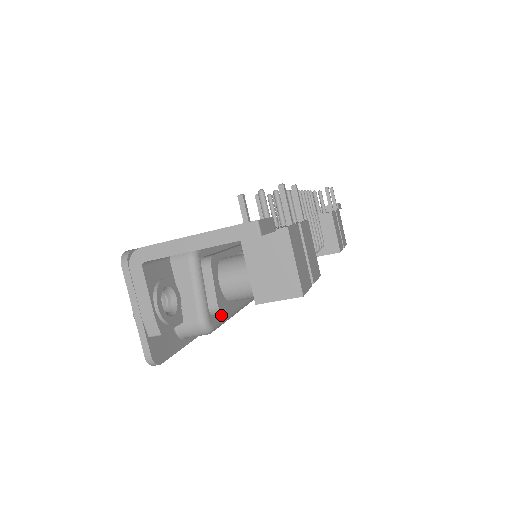
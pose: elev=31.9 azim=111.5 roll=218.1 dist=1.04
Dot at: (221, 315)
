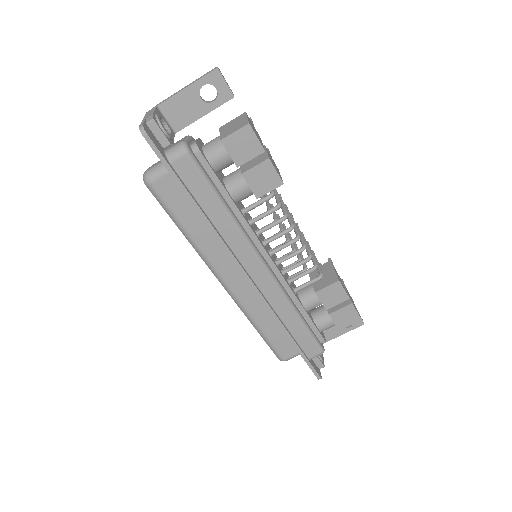
Dot at: (199, 162)
